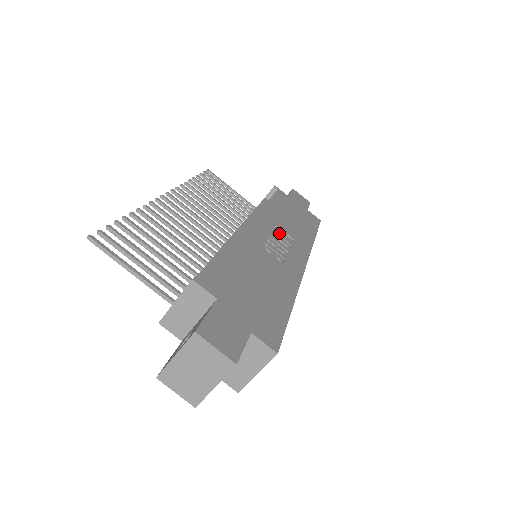
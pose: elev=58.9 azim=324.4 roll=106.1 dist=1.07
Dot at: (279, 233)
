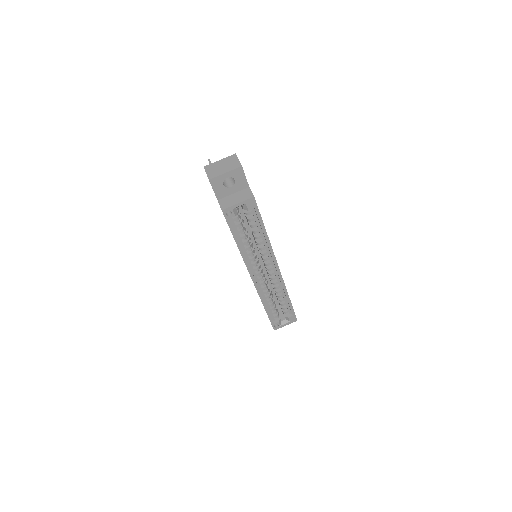
Dot at: occluded
